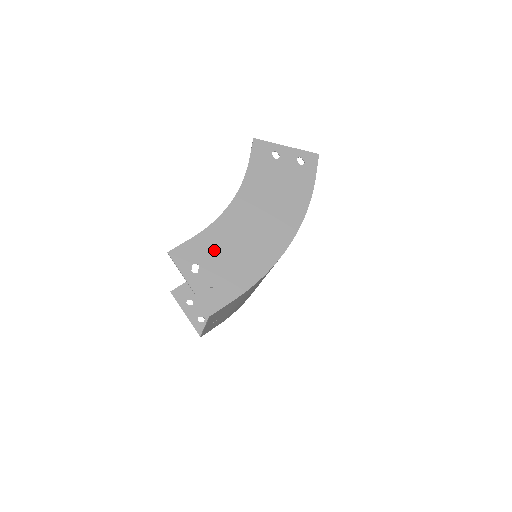
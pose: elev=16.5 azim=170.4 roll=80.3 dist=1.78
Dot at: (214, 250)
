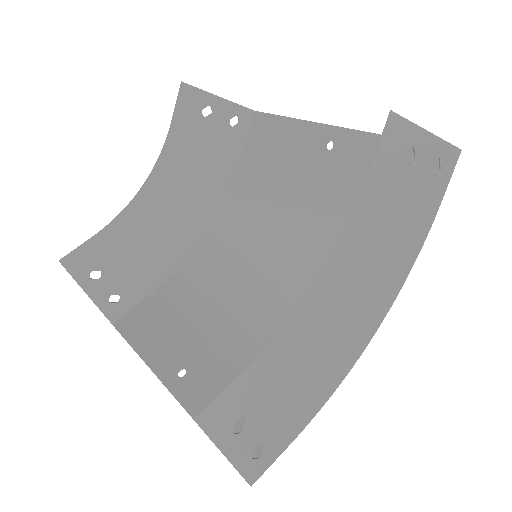
Dot at: (276, 380)
